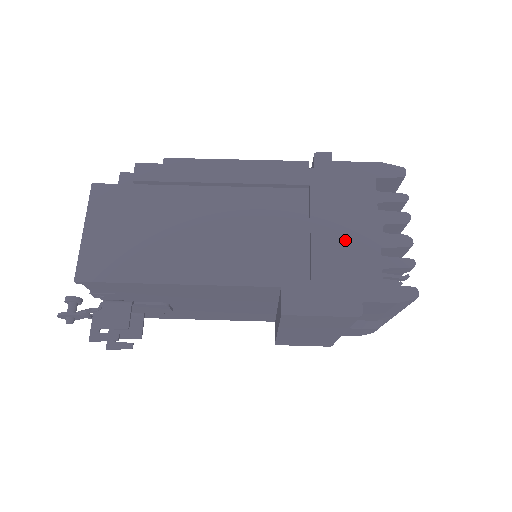
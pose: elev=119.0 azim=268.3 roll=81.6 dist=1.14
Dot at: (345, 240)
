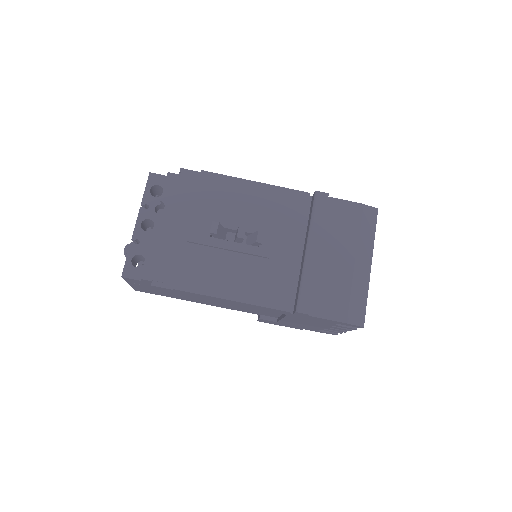
Dot at: (303, 324)
